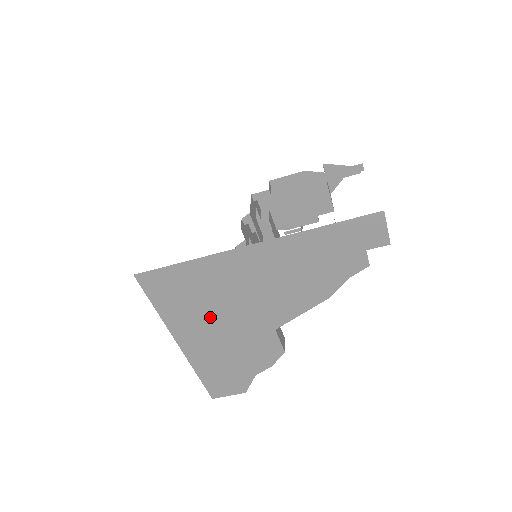
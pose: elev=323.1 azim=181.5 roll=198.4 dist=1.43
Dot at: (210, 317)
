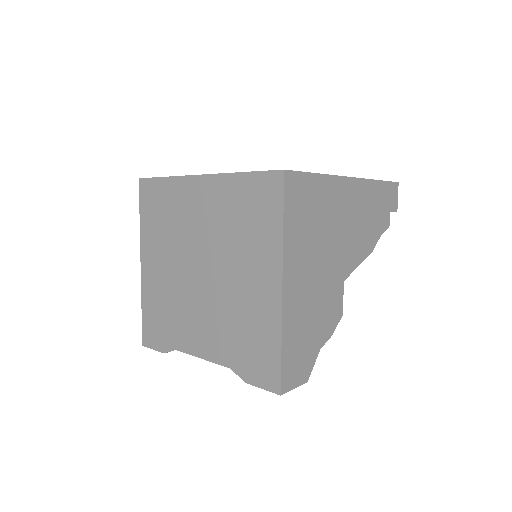
Dot at: (314, 251)
